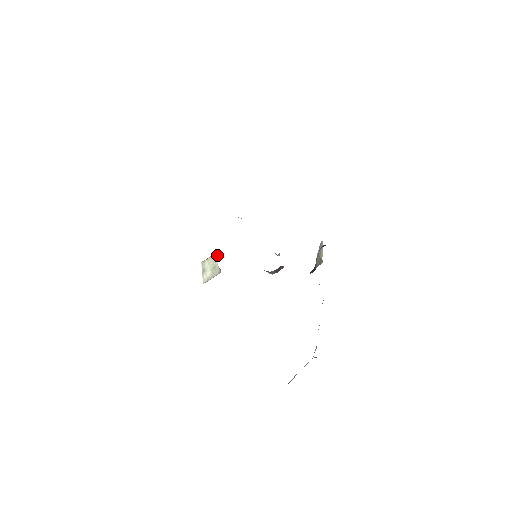
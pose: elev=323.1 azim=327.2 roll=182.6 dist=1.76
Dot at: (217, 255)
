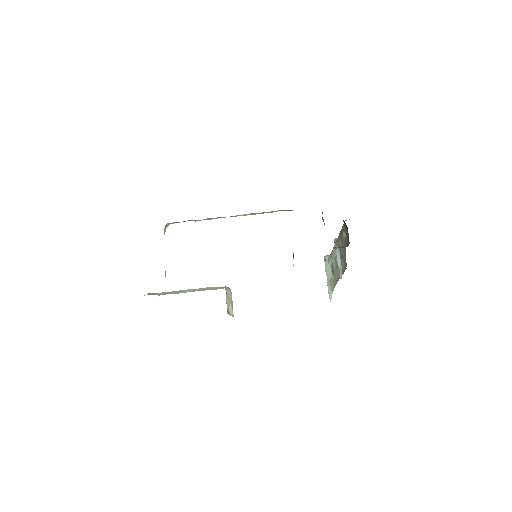
Dot at: (225, 288)
